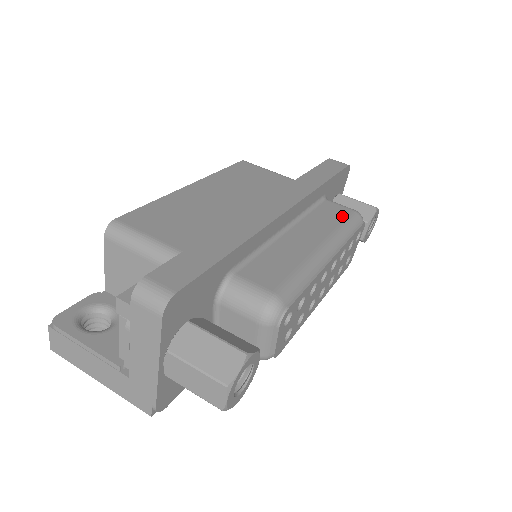
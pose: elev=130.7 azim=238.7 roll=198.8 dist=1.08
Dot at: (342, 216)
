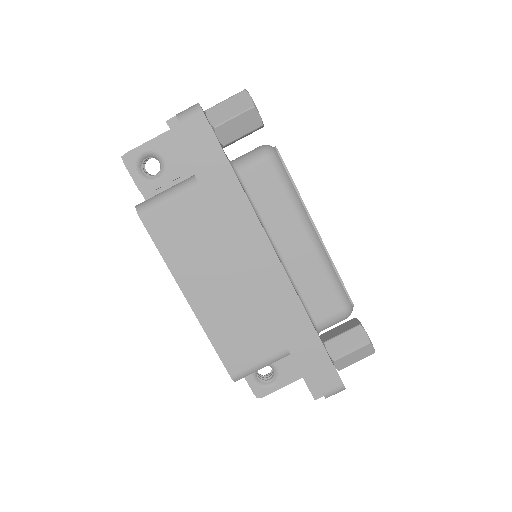
Dot at: (274, 182)
